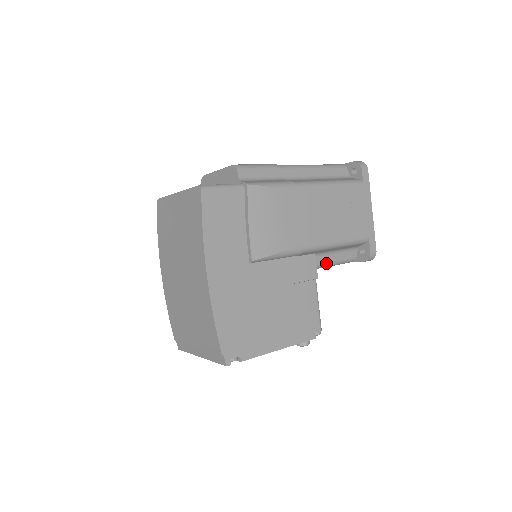
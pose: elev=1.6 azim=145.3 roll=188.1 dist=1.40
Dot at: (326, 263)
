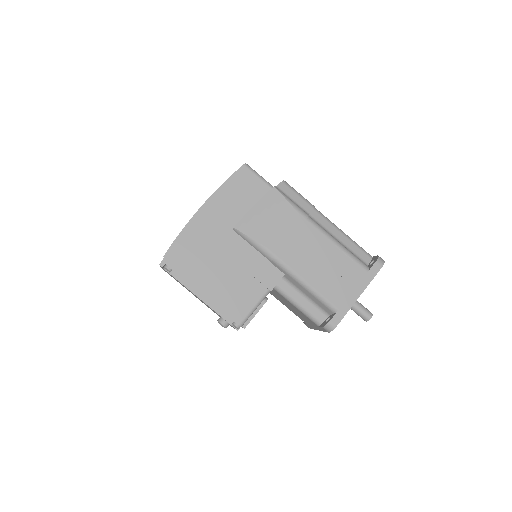
Dot at: (293, 298)
